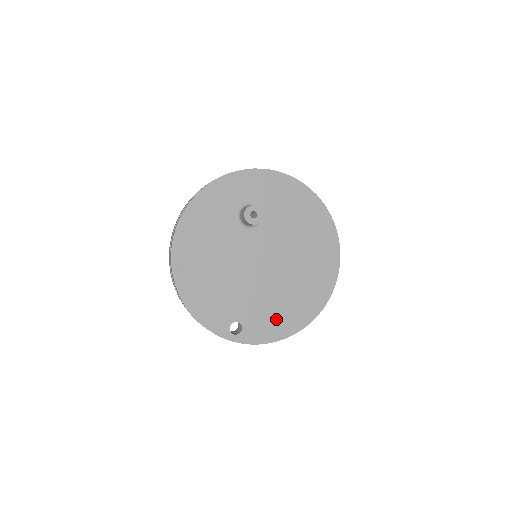
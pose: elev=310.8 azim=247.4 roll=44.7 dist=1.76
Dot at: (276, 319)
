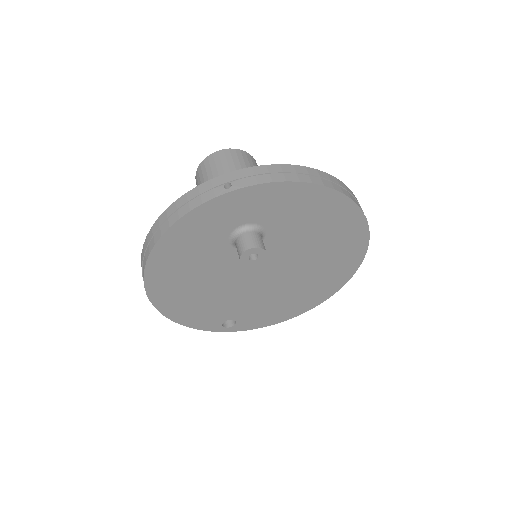
Dot at: (275, 311)
